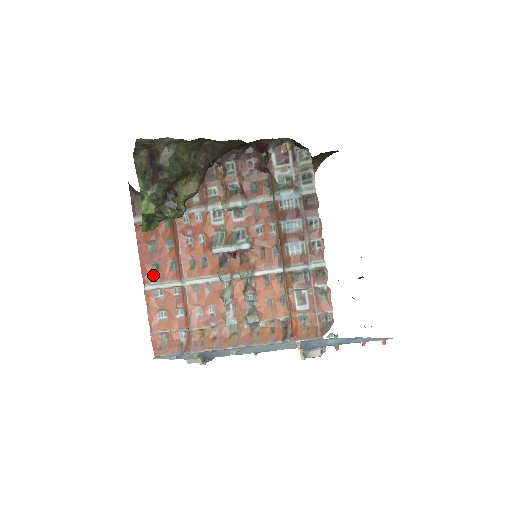
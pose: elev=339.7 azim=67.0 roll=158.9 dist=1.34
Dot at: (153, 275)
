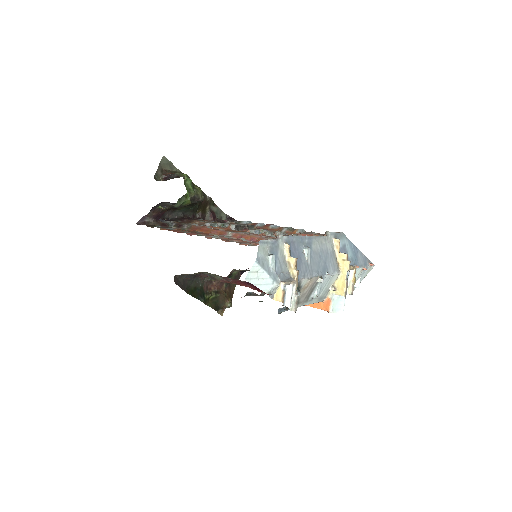
Dot at: occluded
